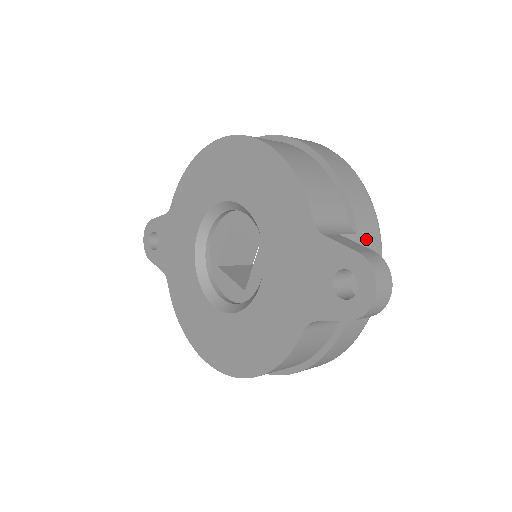
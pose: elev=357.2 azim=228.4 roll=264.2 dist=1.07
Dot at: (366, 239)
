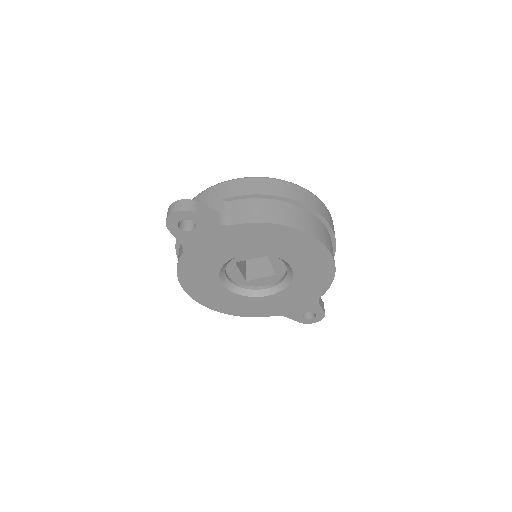
Dot at: occluded
